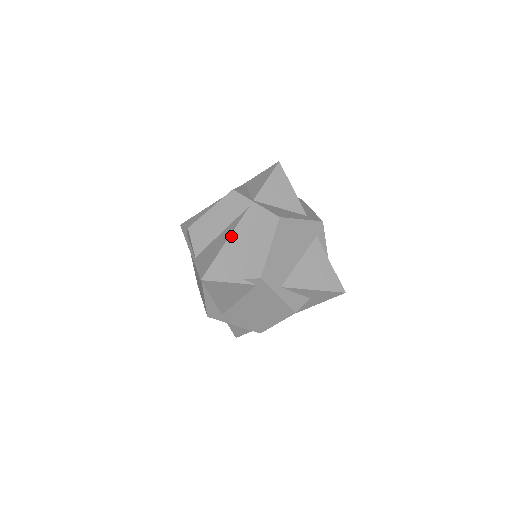
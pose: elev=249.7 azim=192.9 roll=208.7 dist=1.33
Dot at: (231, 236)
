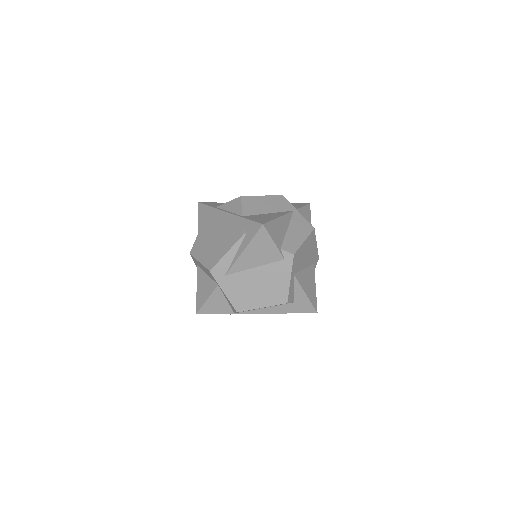
Dot at: (282, 217)
